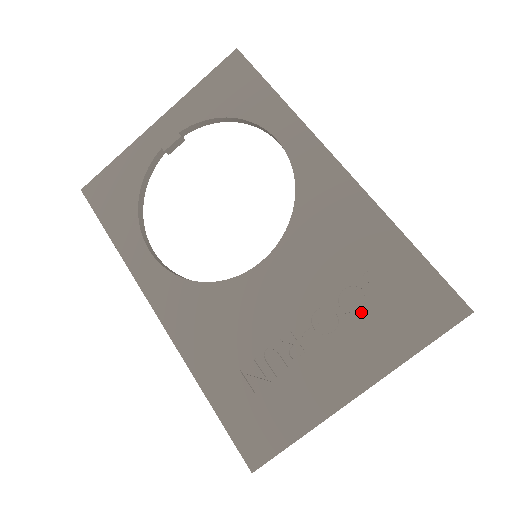
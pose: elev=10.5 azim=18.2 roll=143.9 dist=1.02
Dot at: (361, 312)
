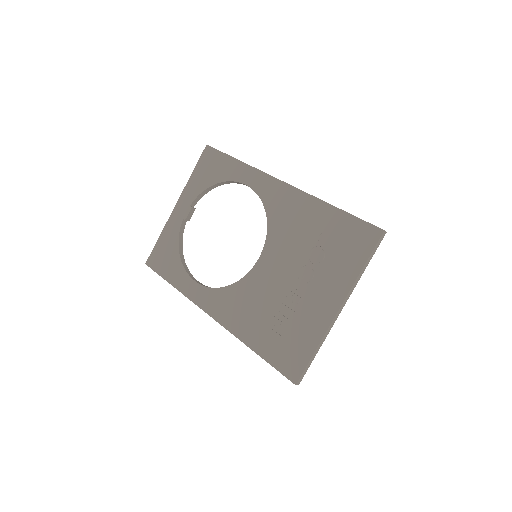
Dot at: (324, 260)
